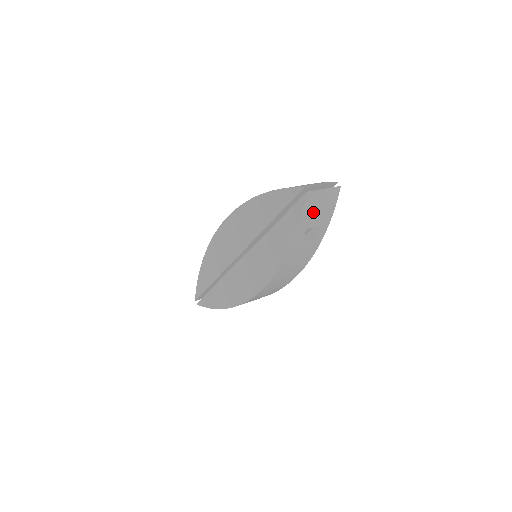
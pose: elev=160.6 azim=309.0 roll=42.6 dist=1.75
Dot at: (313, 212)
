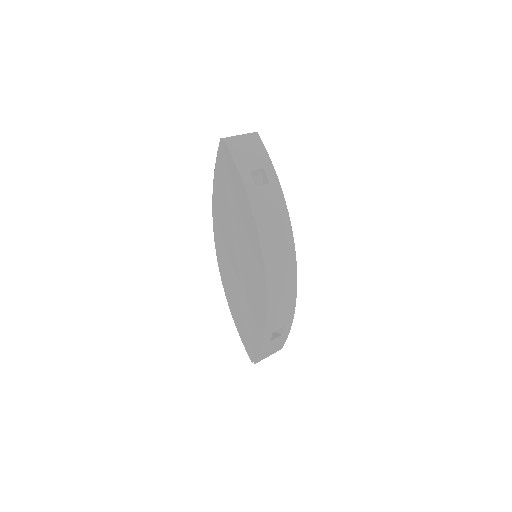
Dot at: (244, 155)
